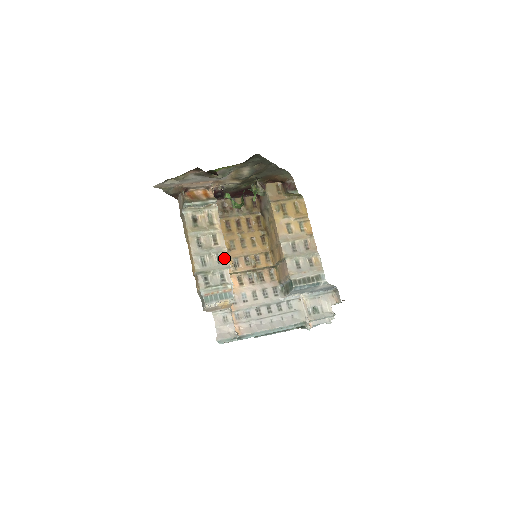
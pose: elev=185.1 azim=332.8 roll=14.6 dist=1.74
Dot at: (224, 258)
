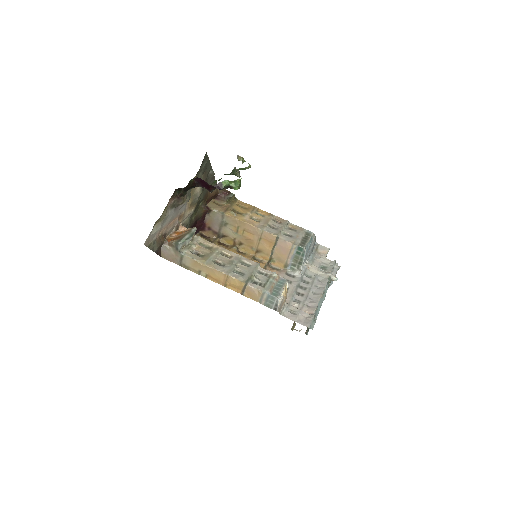
Dot at: (247, 261)
